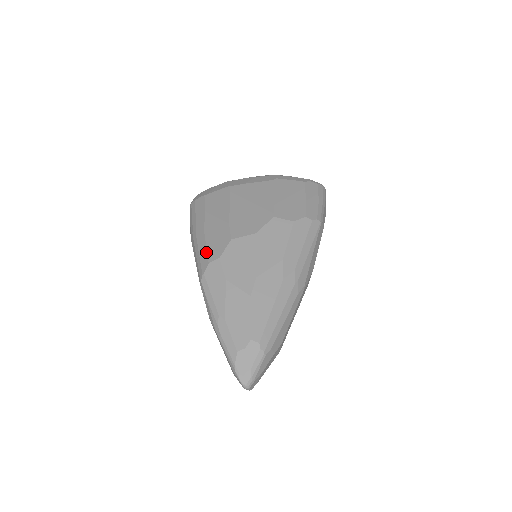
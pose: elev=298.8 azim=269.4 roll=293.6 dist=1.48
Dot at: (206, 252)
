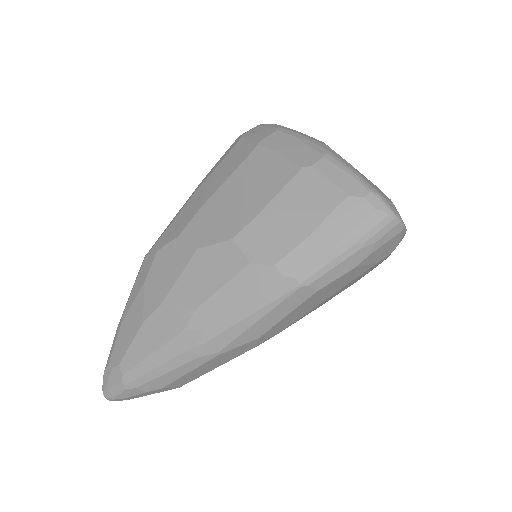
Dot at: (165, 230)
